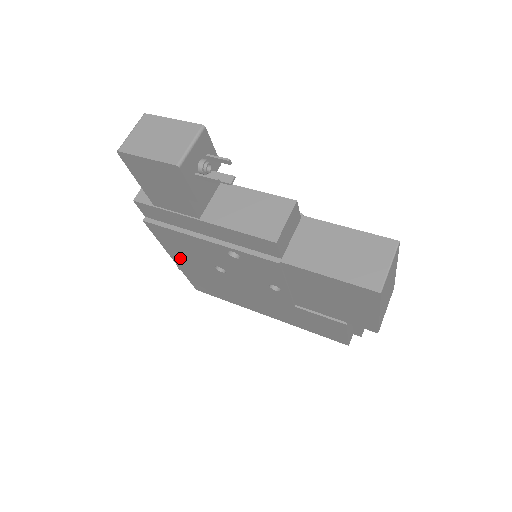
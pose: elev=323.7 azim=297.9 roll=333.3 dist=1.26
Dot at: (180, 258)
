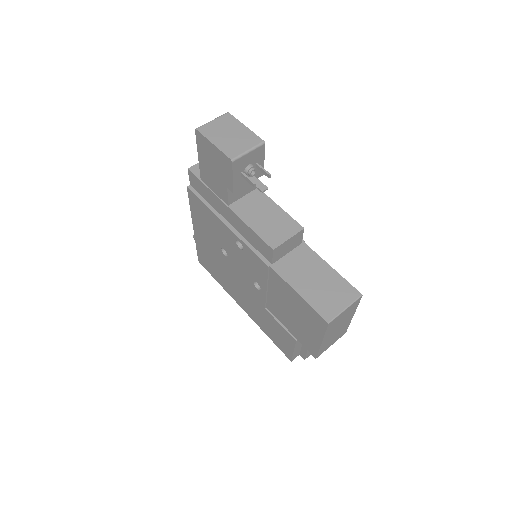
Dot at: (199, 229)
